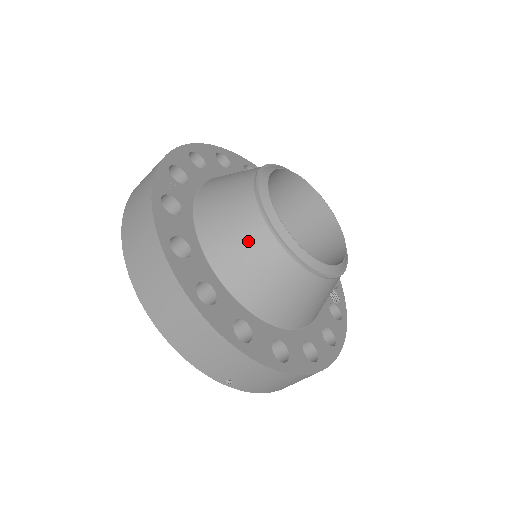
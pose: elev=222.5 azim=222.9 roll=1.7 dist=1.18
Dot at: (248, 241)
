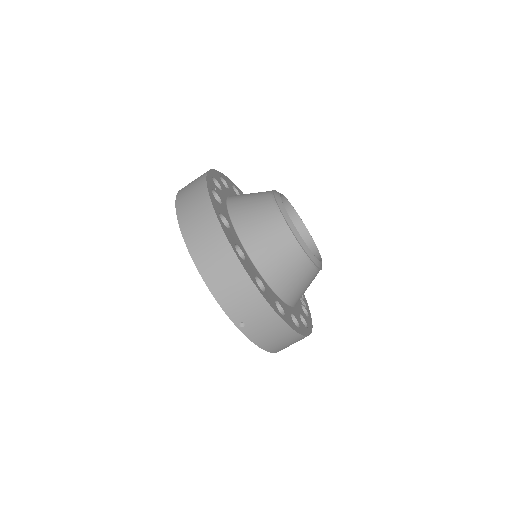
Dot at: (268, 227)
